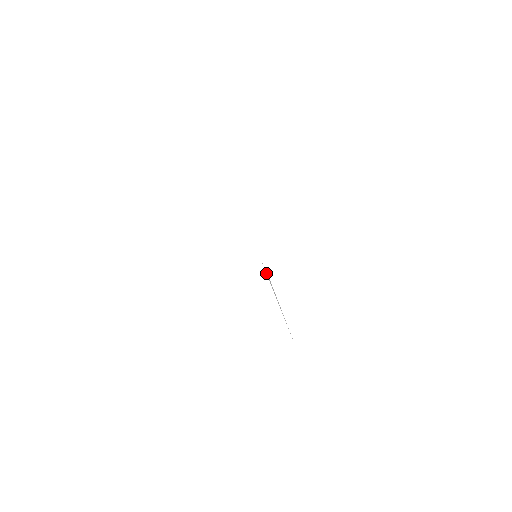
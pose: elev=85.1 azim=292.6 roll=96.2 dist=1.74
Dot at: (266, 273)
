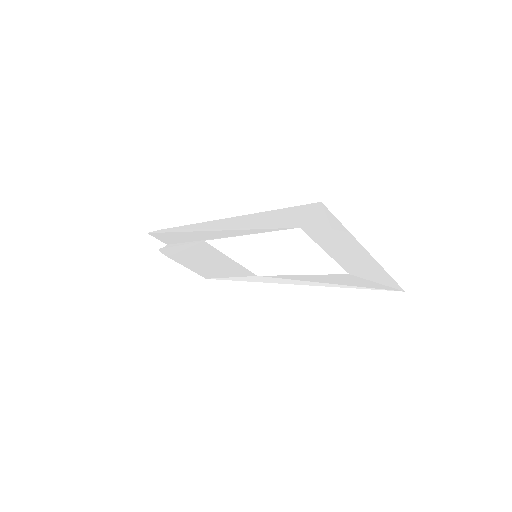
Dot at: (240, 280)
